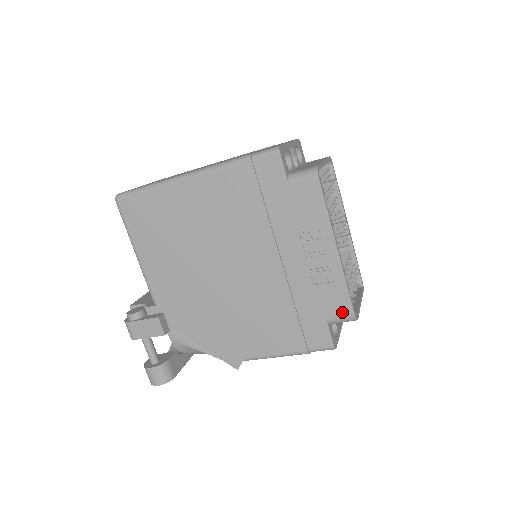
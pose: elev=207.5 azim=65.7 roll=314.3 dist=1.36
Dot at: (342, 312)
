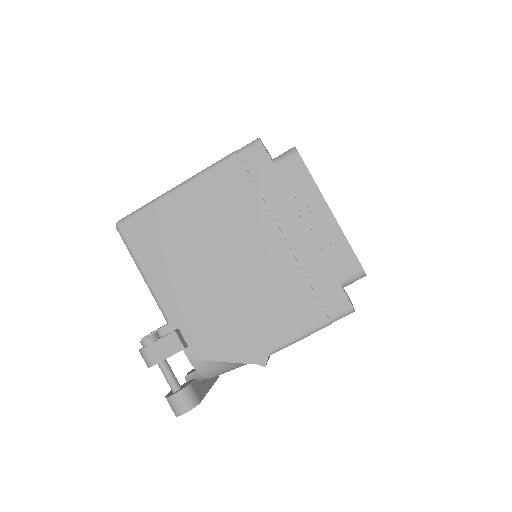
Dot at: (351, 269)
